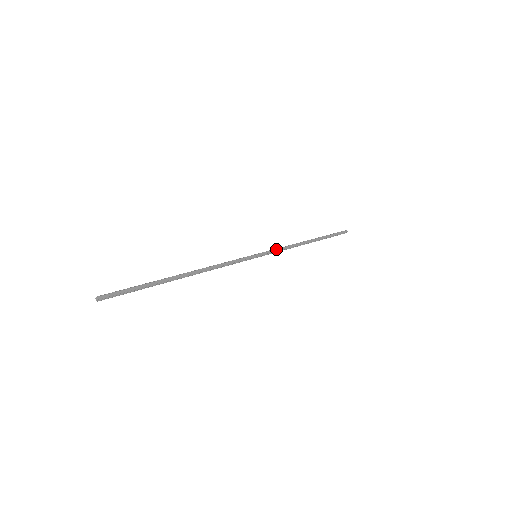
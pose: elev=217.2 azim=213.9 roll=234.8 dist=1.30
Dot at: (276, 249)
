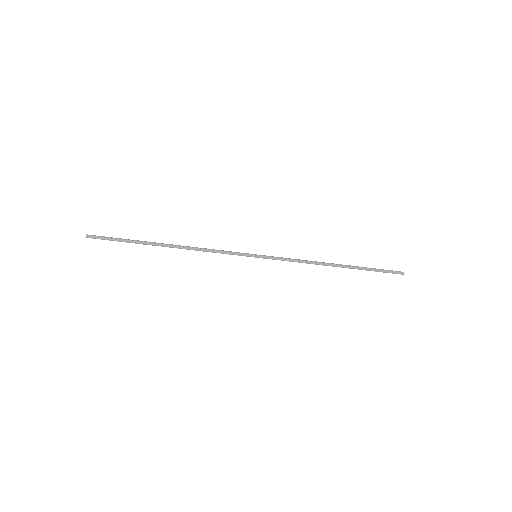
Dot at: (284, 258)
